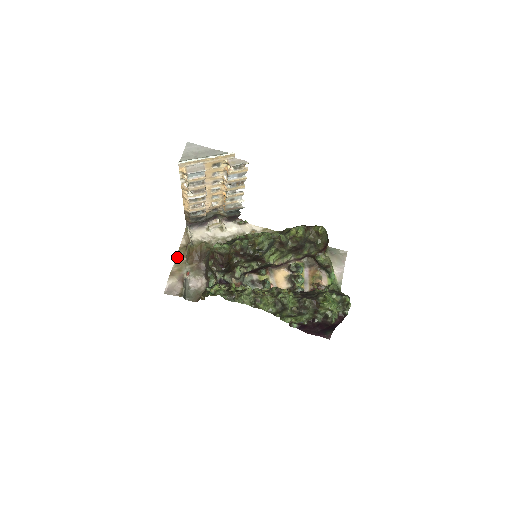
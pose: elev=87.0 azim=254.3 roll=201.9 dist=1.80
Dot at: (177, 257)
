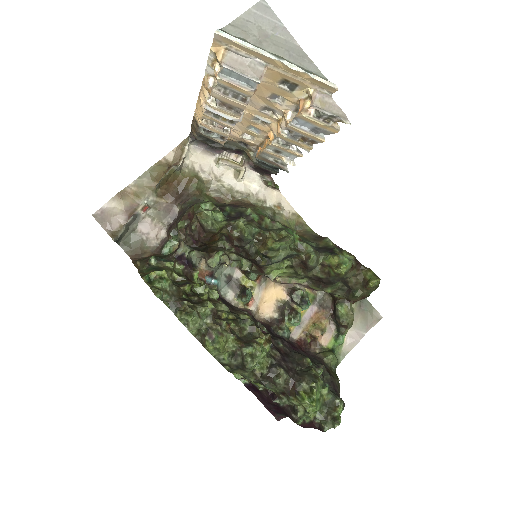
Dot at: (146, 173)
